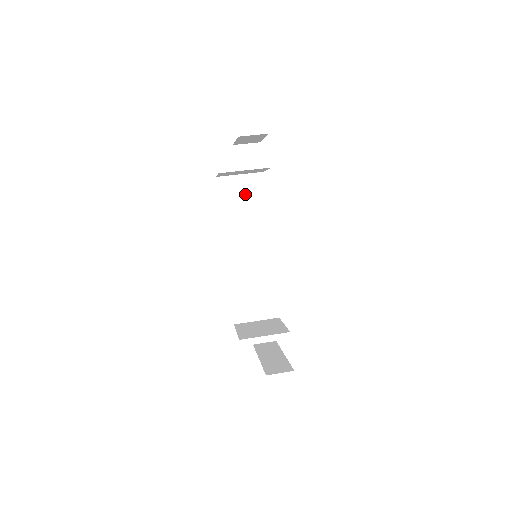
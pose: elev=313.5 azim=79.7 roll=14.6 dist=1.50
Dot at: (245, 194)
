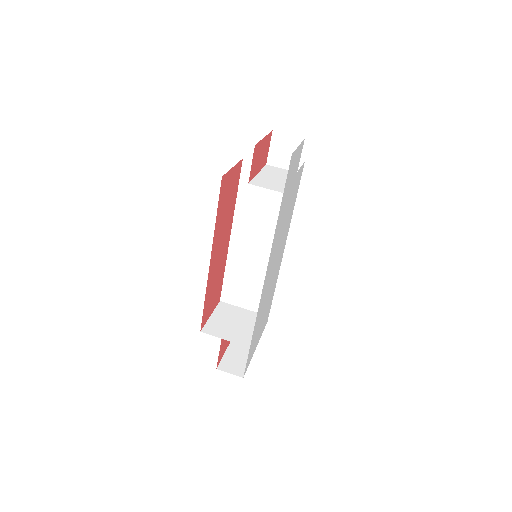
Dot at: occluded
